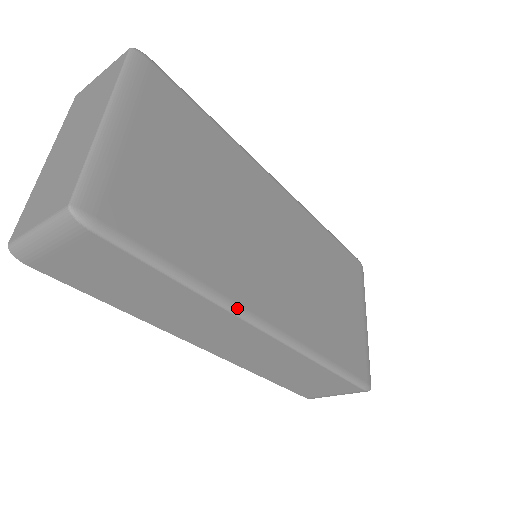
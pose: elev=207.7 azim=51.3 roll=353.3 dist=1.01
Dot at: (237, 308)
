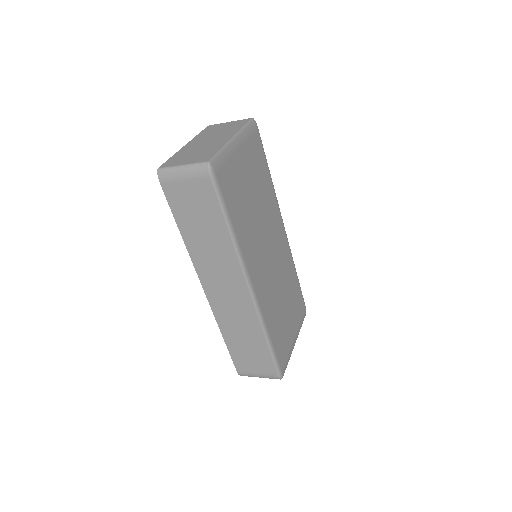
Dot at: (244, 263)
